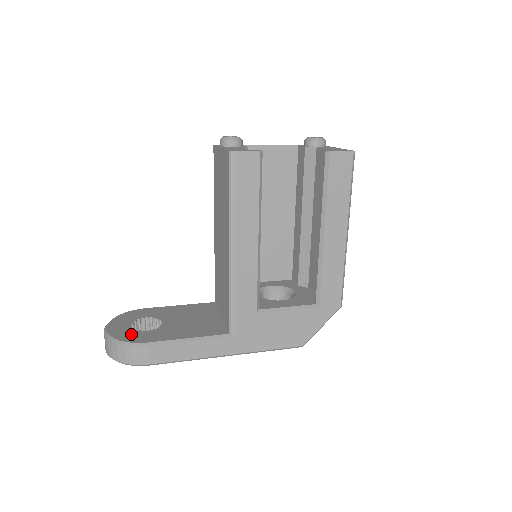
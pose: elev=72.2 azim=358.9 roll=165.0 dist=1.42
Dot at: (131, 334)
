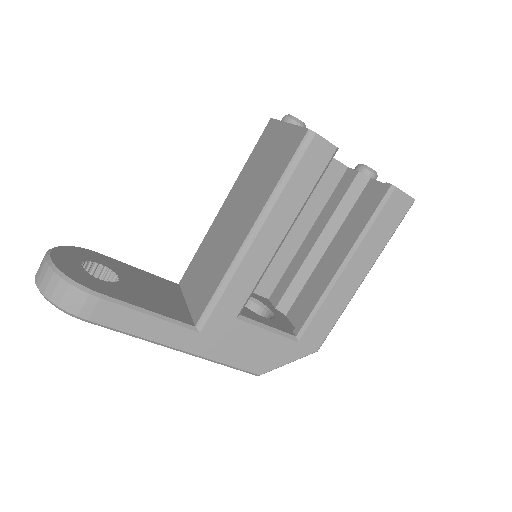
Dot at: (81, 274)
